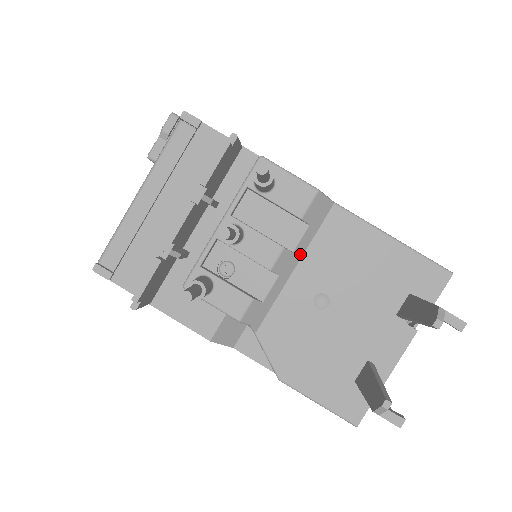
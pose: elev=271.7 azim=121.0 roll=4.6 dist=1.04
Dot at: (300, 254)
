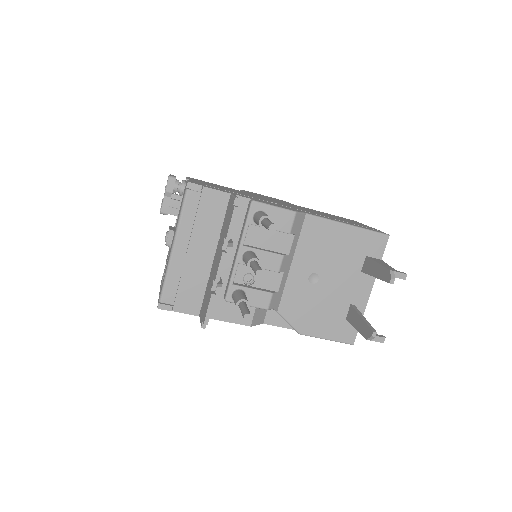
Dot at: (293, 254)
